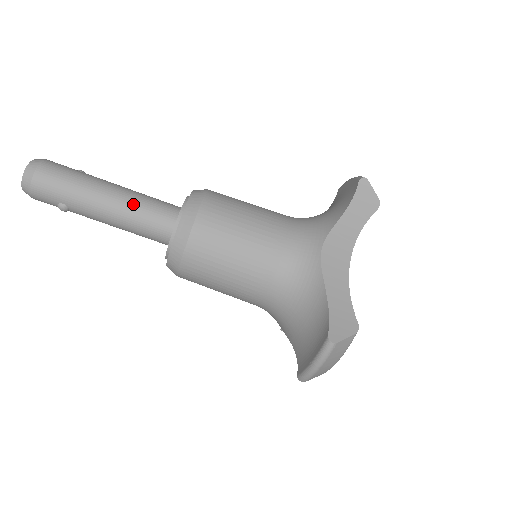
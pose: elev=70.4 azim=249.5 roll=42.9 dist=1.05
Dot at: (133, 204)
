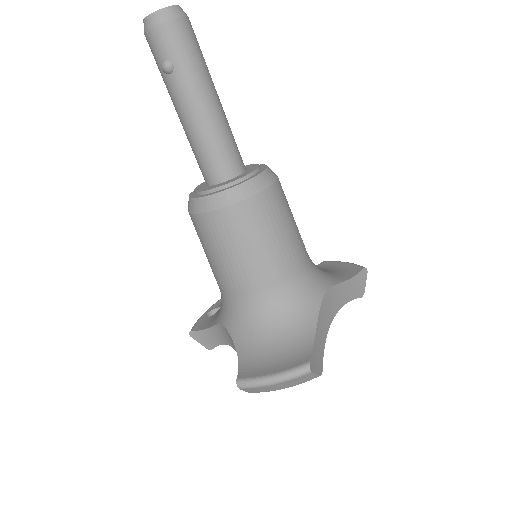
Dot at: (225, 127)
